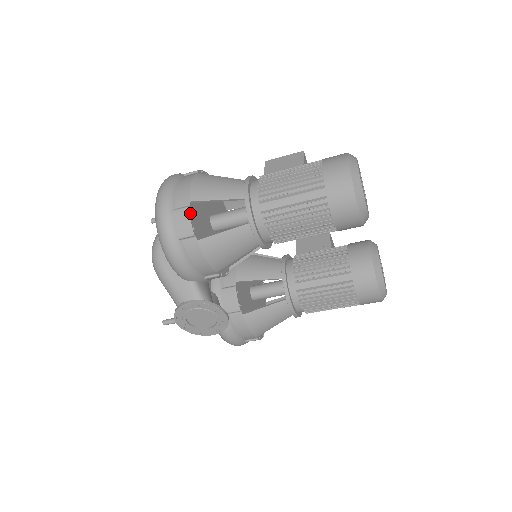
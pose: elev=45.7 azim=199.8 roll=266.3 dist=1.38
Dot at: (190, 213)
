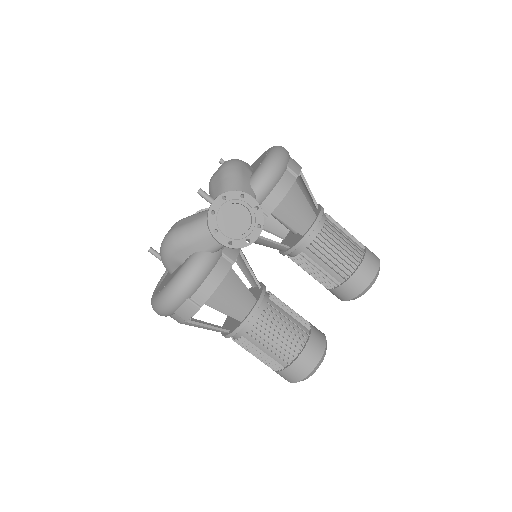
Dot at: occluded
